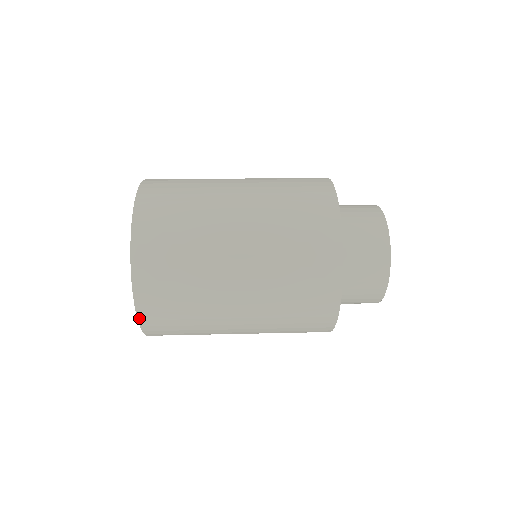
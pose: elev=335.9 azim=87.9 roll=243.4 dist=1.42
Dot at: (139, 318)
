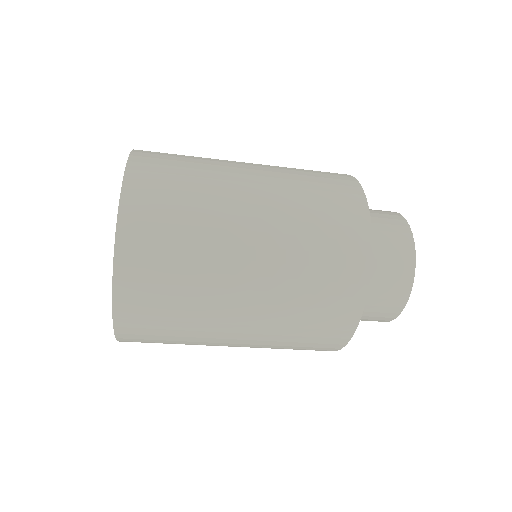
Dot at: (122, 201)
